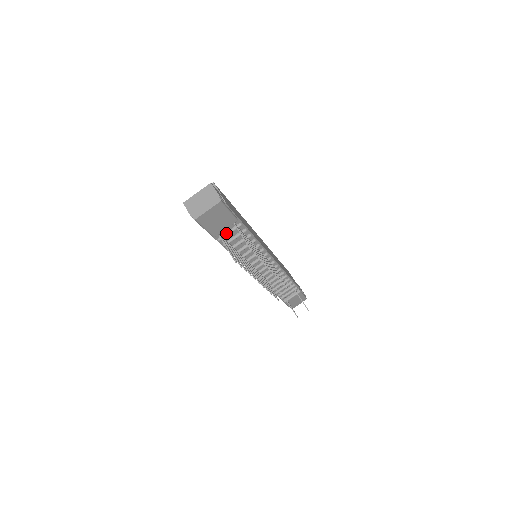
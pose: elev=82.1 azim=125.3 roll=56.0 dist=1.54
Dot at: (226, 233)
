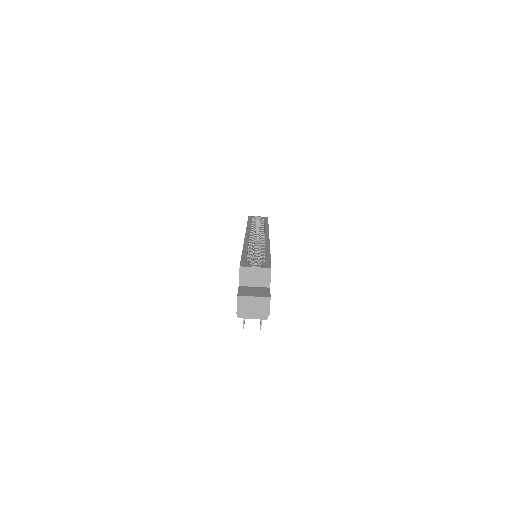
Dot at: occluded
